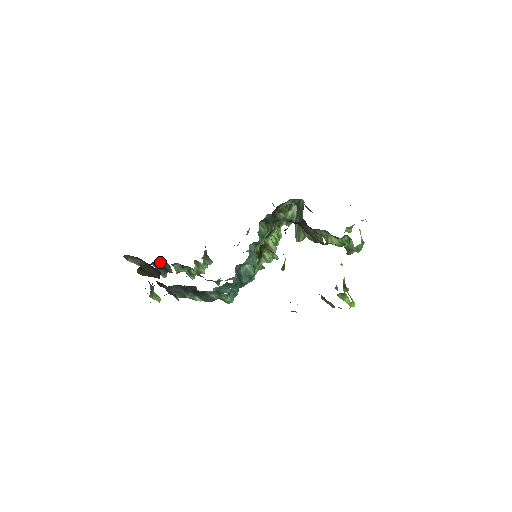
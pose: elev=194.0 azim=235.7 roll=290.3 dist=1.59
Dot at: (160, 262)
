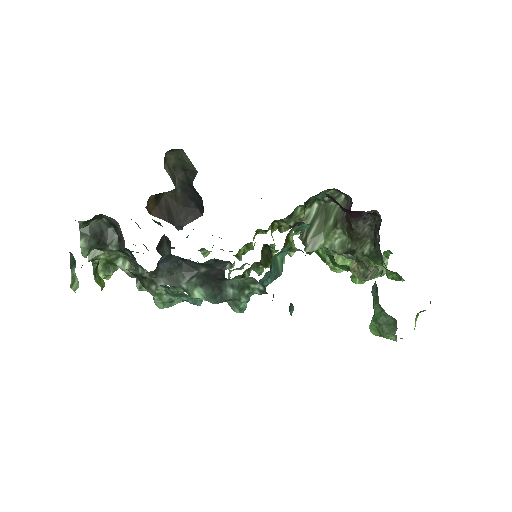
Dot at: (97, 223)
